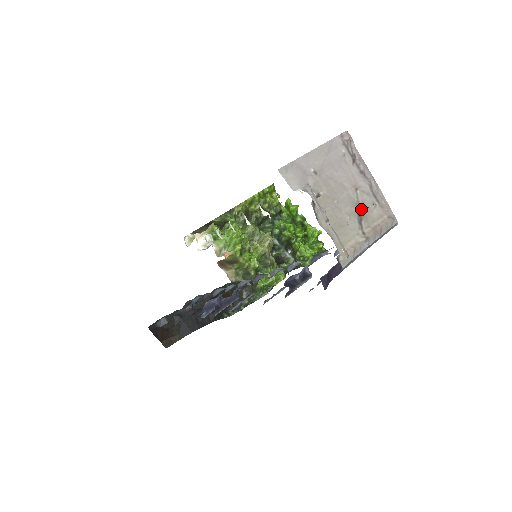
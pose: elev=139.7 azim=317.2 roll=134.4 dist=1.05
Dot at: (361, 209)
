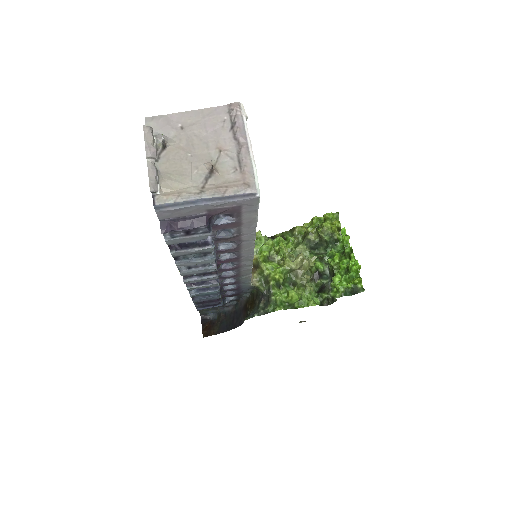
Dot at: (212, 167)
